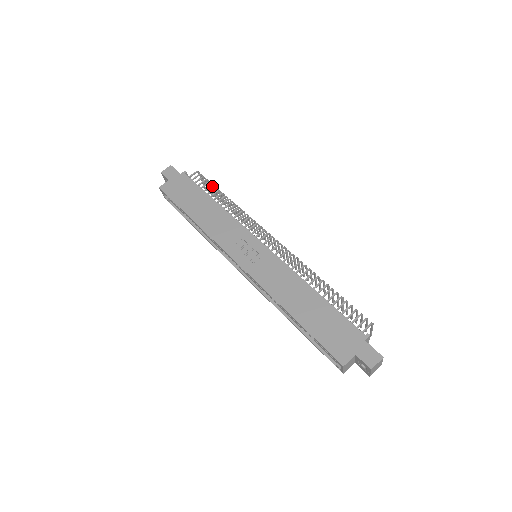
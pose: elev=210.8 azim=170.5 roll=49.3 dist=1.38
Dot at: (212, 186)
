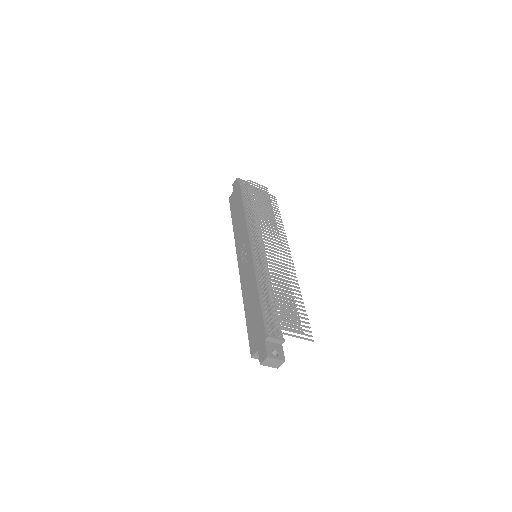
Dot at: (255, 192)
